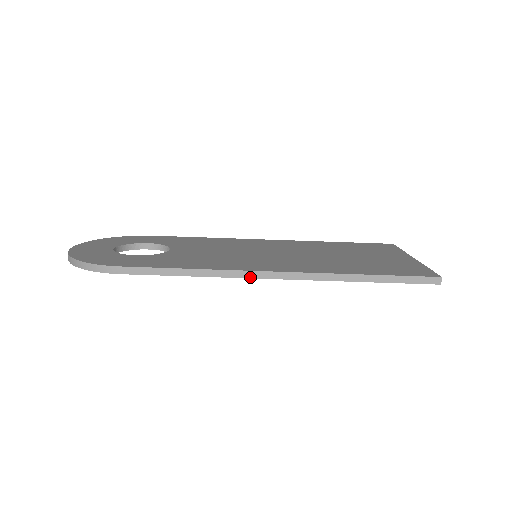
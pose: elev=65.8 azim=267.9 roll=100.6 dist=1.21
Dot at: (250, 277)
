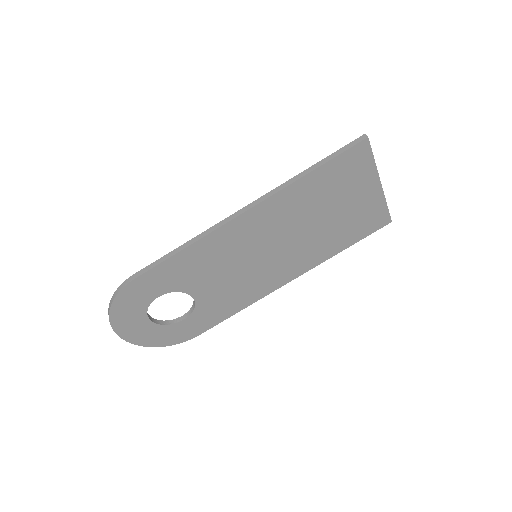
Dot at: (225, 223)
